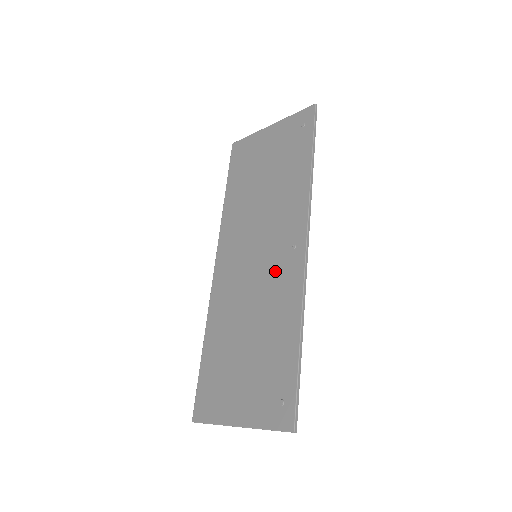
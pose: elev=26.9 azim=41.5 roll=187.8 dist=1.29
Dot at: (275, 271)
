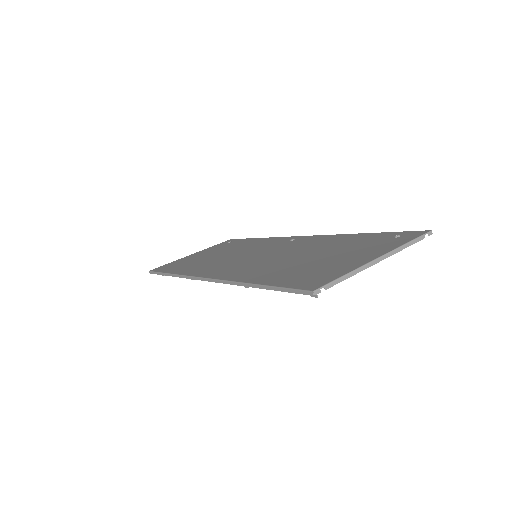
Dot at: (289, 246)
